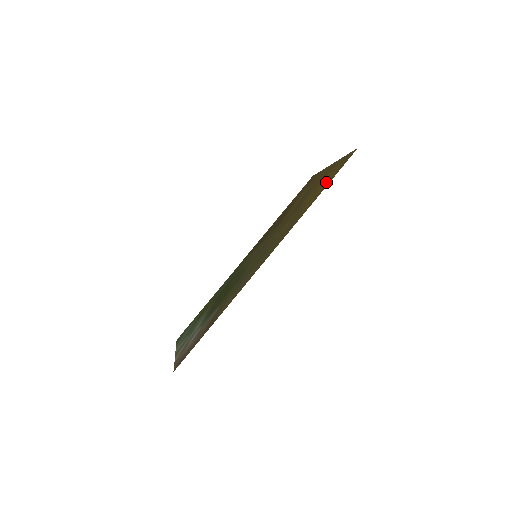
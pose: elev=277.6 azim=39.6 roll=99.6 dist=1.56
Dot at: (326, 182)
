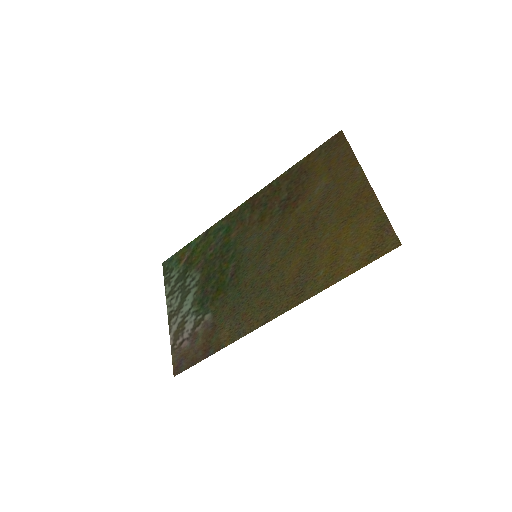
Dot at: (352, 254)
